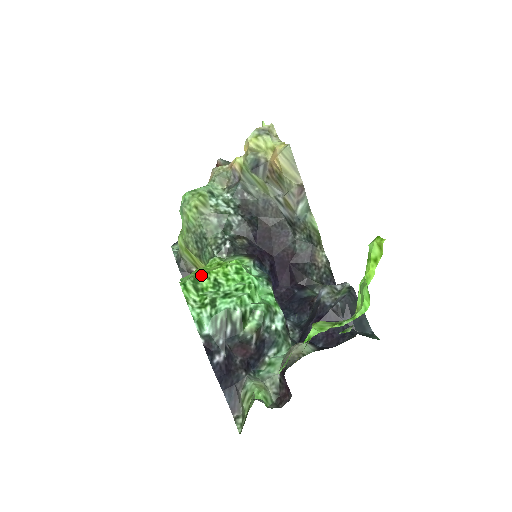
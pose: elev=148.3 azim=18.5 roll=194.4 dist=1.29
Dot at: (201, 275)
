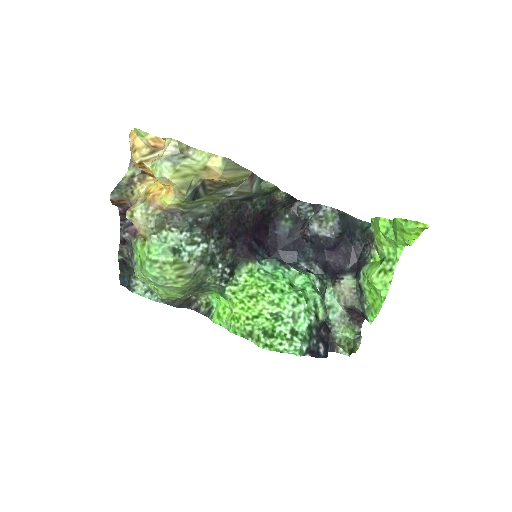
Dot at: (261, 324)
